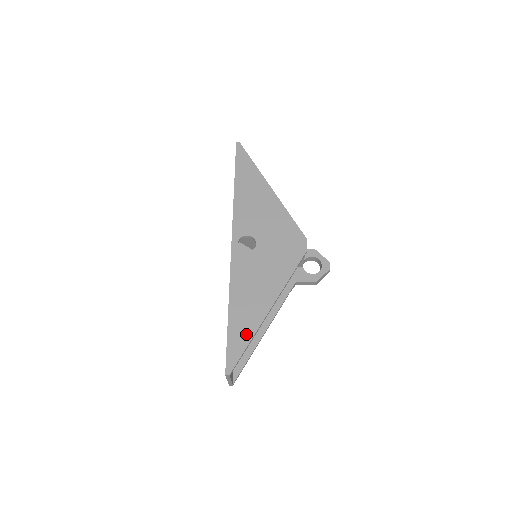
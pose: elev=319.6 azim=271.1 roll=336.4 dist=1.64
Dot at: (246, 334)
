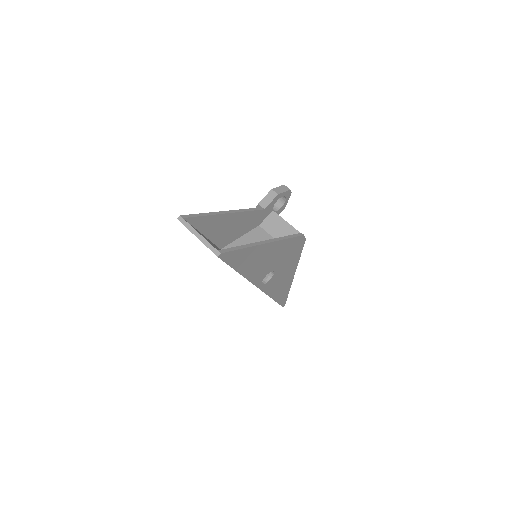
Dot at: (286, 293)
